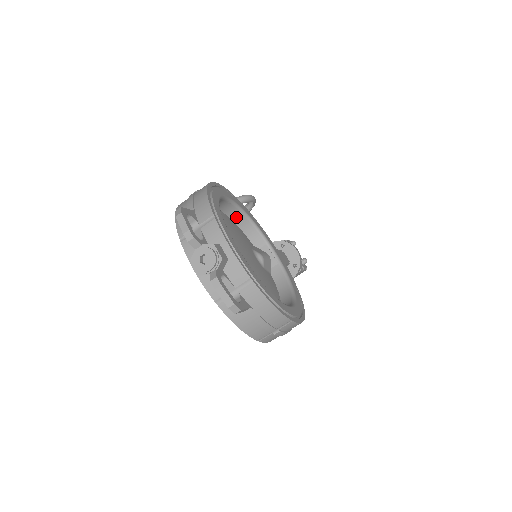
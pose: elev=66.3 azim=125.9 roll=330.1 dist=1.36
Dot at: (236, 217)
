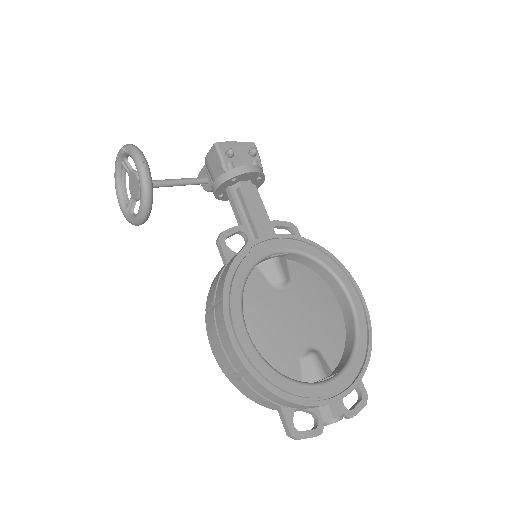
Dot at: occluded
